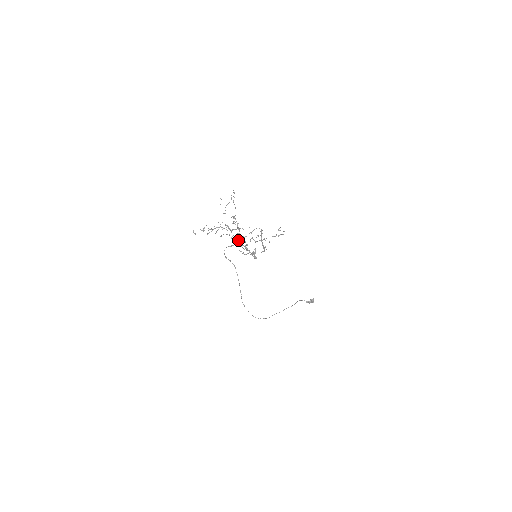
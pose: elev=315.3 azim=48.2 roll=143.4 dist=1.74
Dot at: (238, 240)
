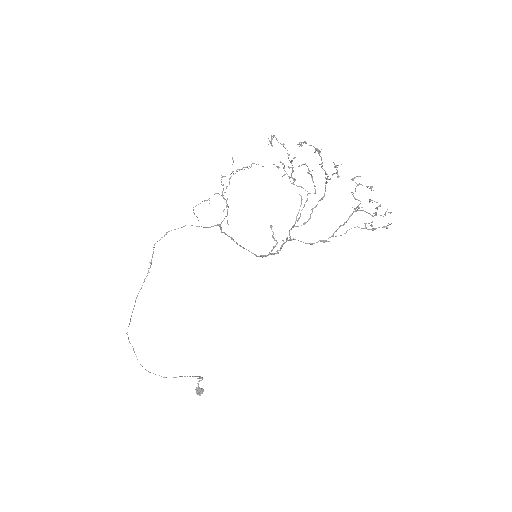
Dot at: (220, 225)
